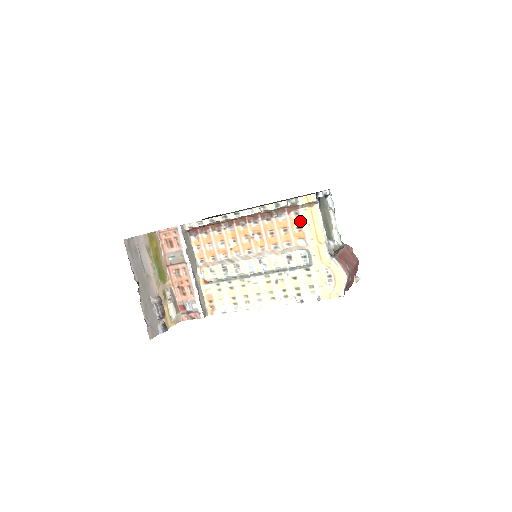
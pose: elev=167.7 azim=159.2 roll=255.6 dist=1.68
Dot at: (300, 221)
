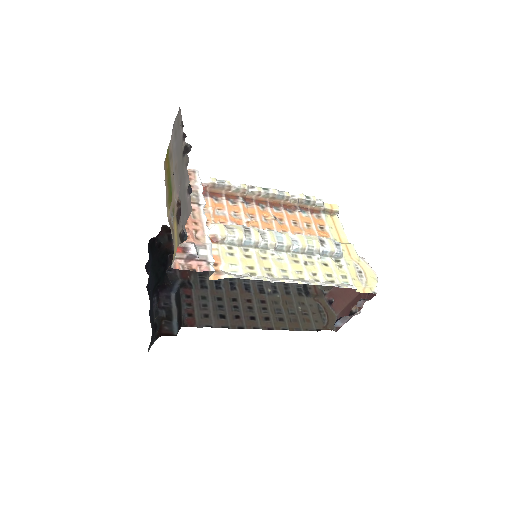
Dot at: (323, 222)
